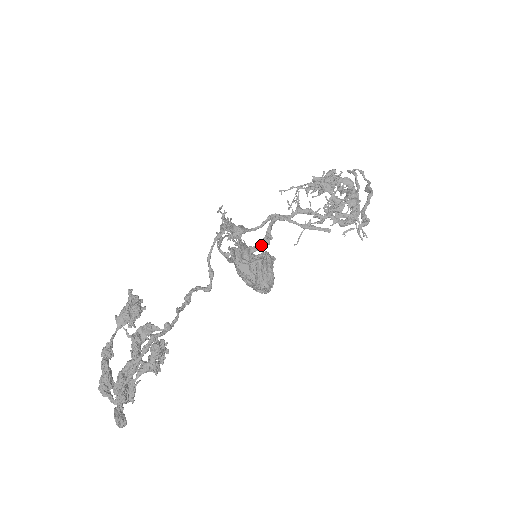
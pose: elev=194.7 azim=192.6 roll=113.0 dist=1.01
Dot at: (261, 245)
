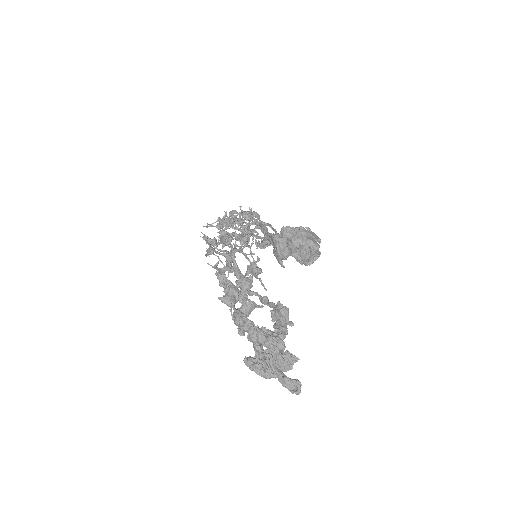
Dot at: occluded
